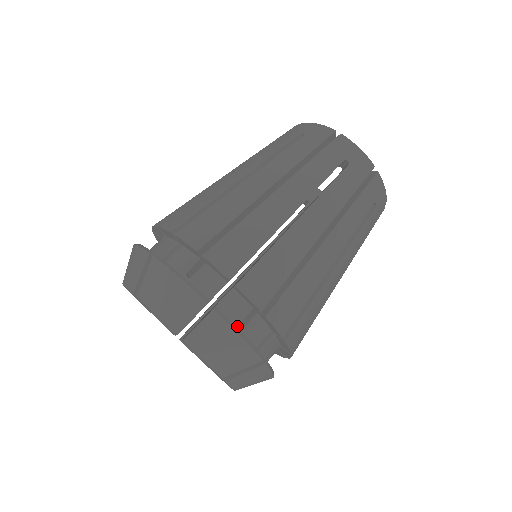
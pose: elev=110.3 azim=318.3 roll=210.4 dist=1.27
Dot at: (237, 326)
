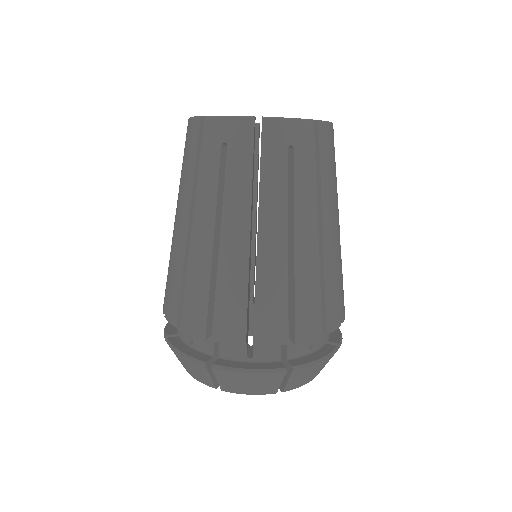
Dot at: (246, 359)
